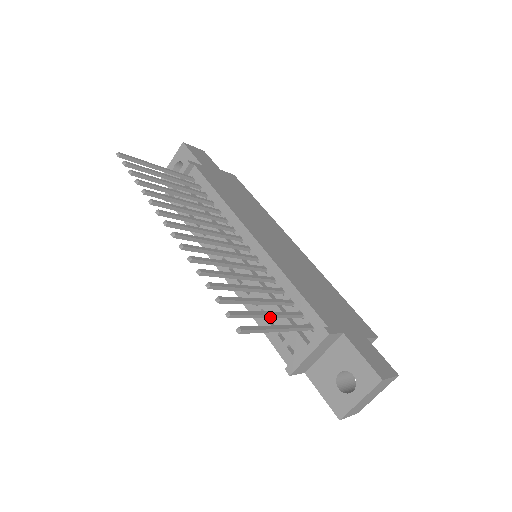
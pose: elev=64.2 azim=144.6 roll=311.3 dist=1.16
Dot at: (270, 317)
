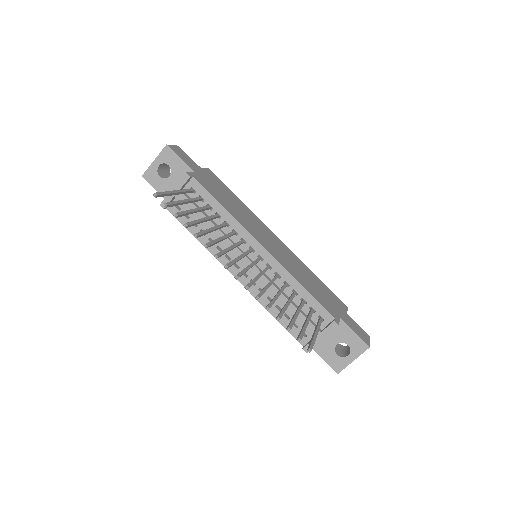
Dot at: occluded
